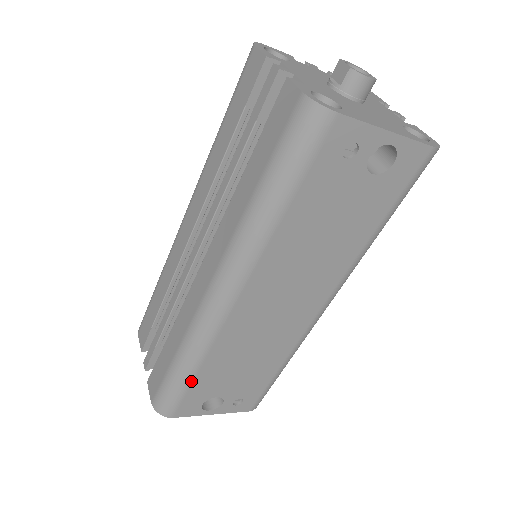
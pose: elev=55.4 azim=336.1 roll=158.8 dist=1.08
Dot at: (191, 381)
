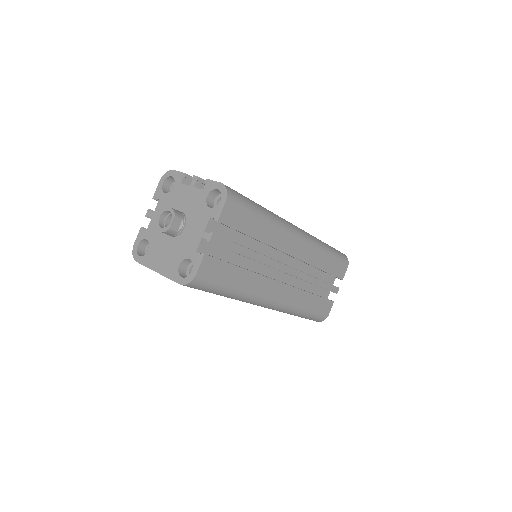
Dot at: occluded
